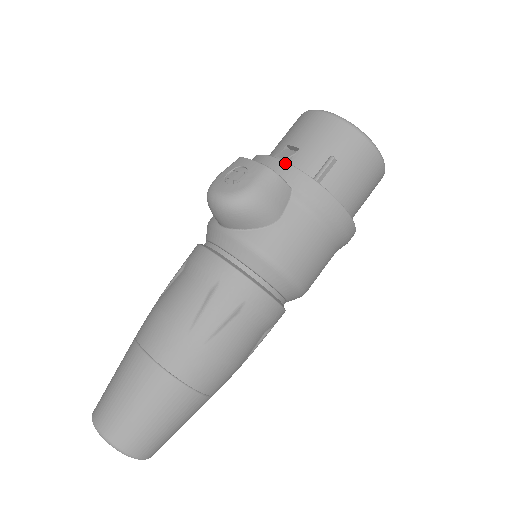
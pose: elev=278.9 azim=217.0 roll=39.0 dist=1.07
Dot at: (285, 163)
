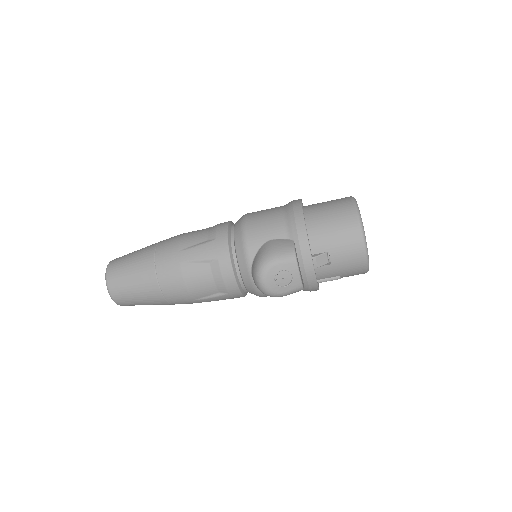
Dot at: (315, 276)
